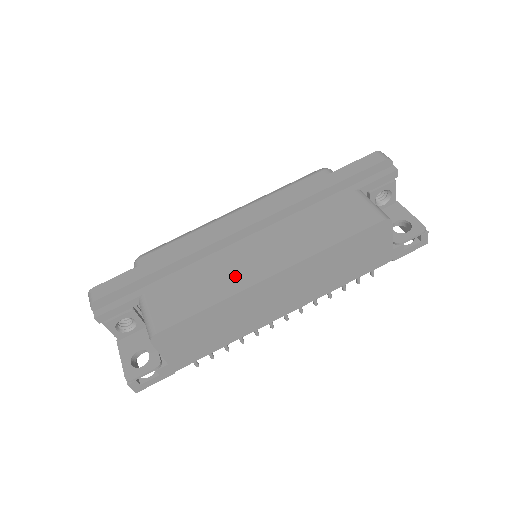
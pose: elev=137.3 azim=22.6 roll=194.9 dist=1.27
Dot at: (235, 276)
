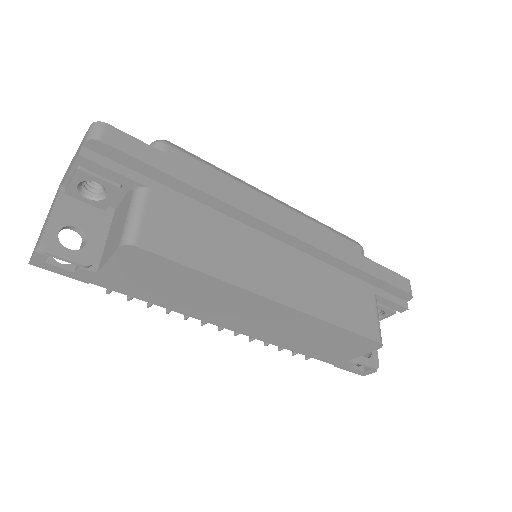
Dot at: (246, 267)
